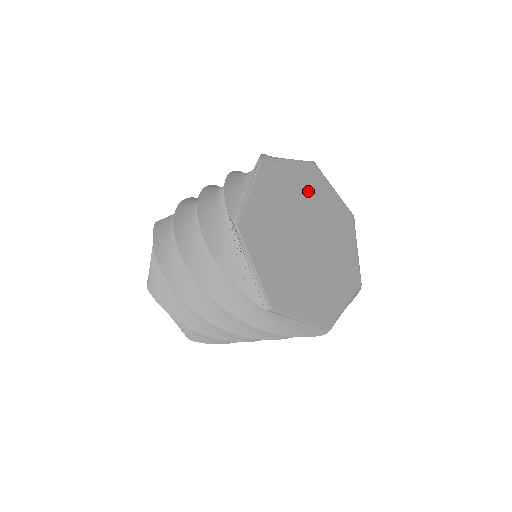
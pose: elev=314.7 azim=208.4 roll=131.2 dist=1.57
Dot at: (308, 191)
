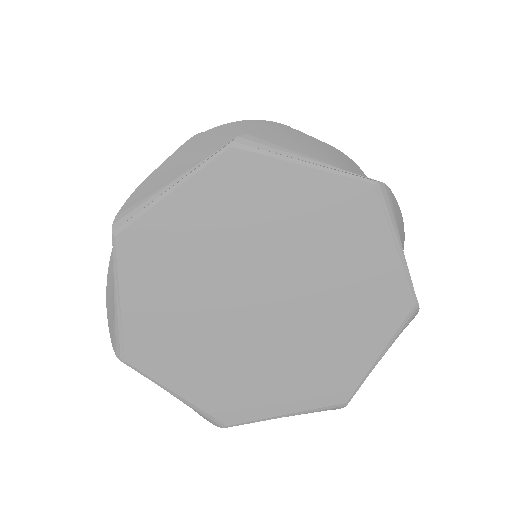
Dot at: (320, 230)
